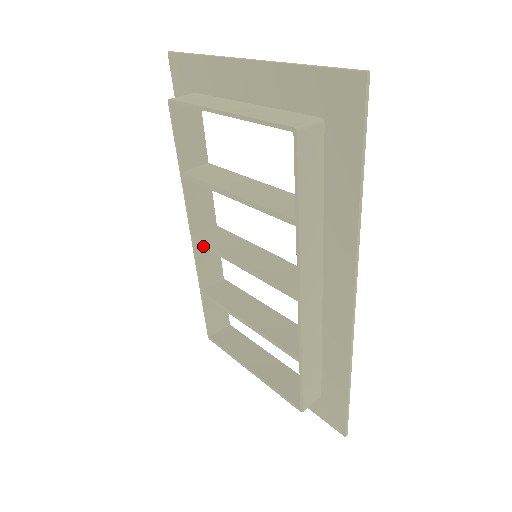
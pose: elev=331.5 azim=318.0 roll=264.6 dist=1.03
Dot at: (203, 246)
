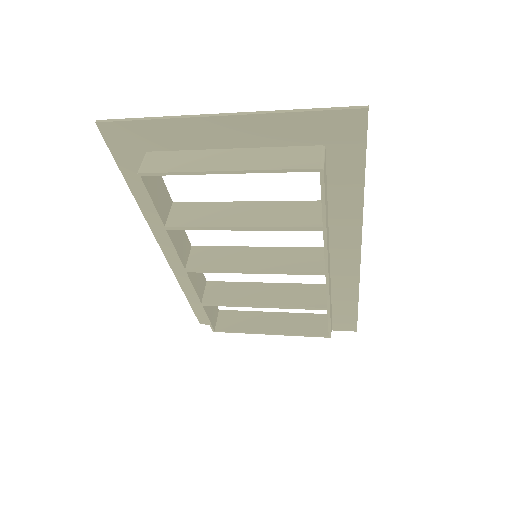
Dot at: (202, 272)
